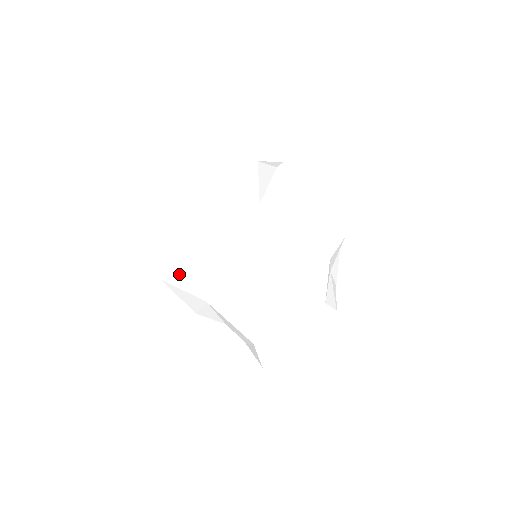
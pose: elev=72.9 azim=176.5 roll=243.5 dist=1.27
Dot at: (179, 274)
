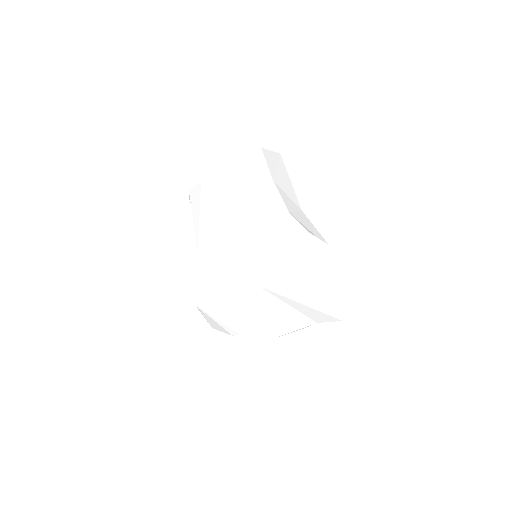
Dot at: (198, 214)
